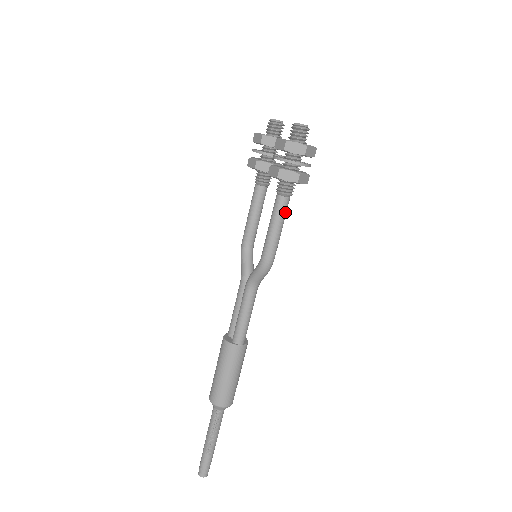
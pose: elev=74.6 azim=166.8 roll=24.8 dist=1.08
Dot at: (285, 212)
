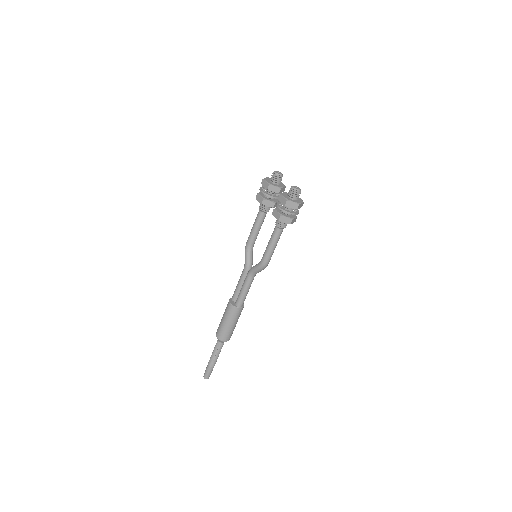
Dot at: occluded
